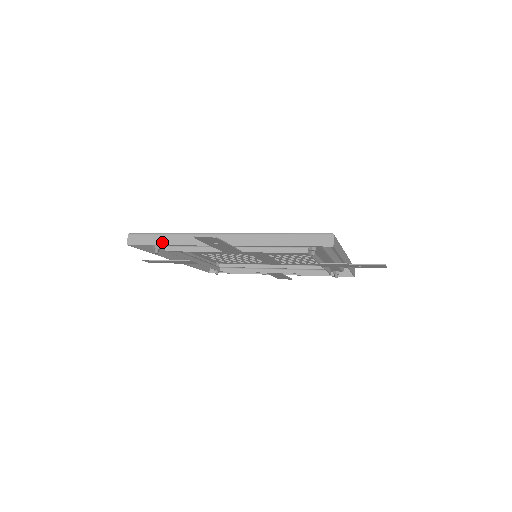
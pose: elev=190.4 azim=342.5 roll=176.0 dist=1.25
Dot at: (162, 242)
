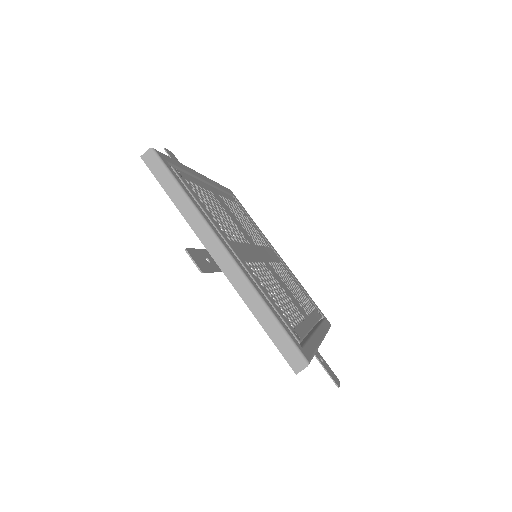
Dot at: (171, 193)
